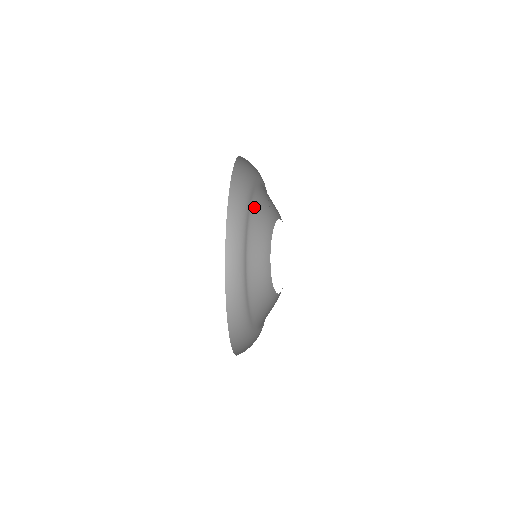
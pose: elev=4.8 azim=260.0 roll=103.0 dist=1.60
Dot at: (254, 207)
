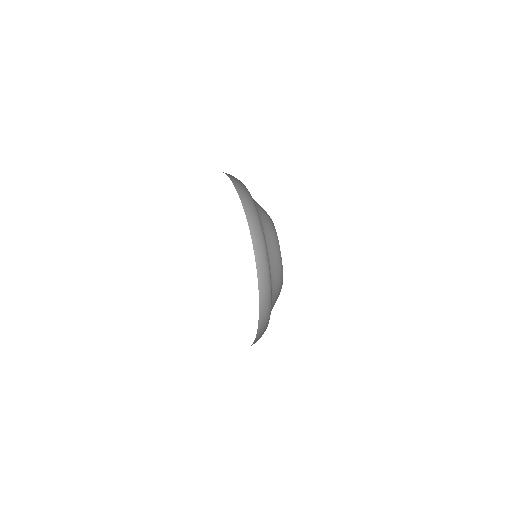
Dot at: (270, 258)
